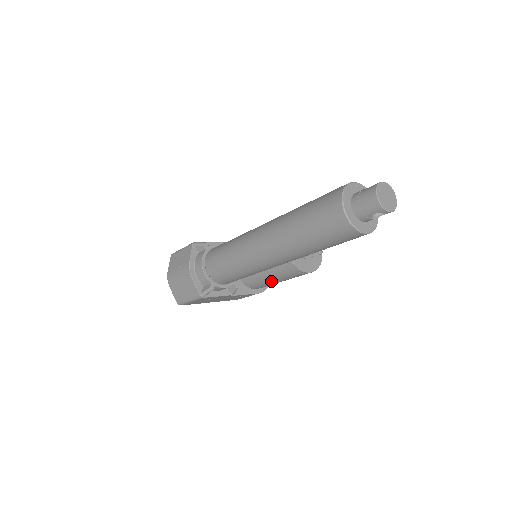
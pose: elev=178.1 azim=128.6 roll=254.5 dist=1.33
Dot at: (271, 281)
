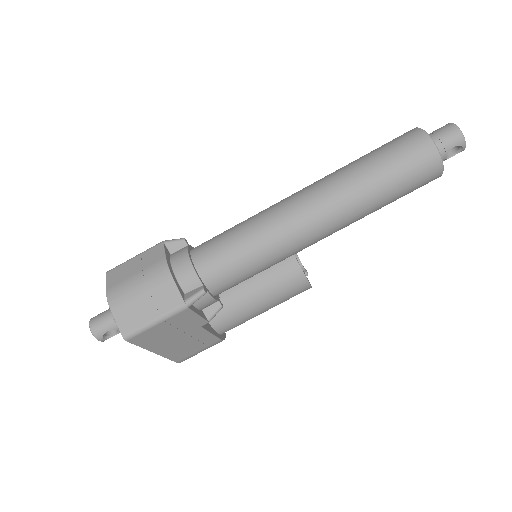
Dot at: (254, 307)
